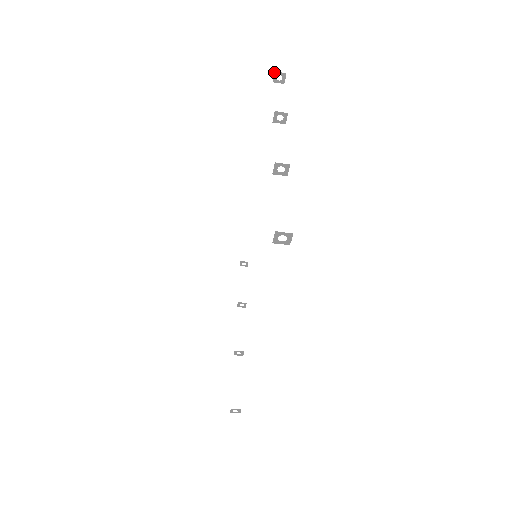
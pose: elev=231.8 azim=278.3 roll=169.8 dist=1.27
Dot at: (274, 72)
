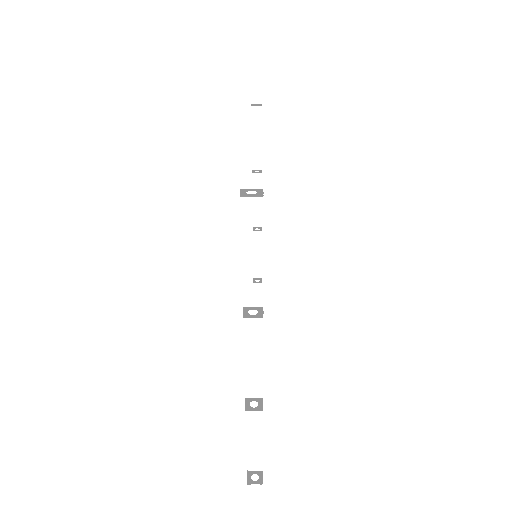
Dot at: occluded
